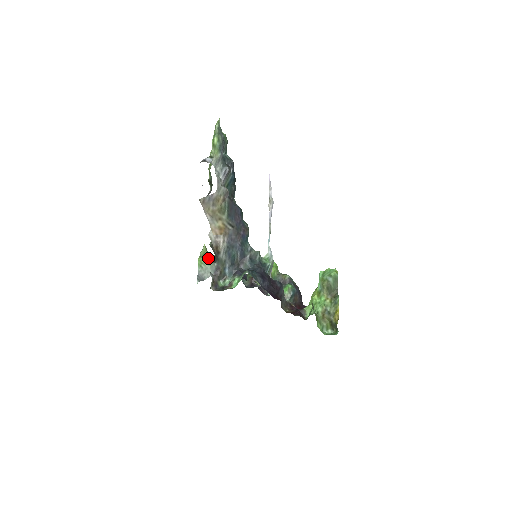
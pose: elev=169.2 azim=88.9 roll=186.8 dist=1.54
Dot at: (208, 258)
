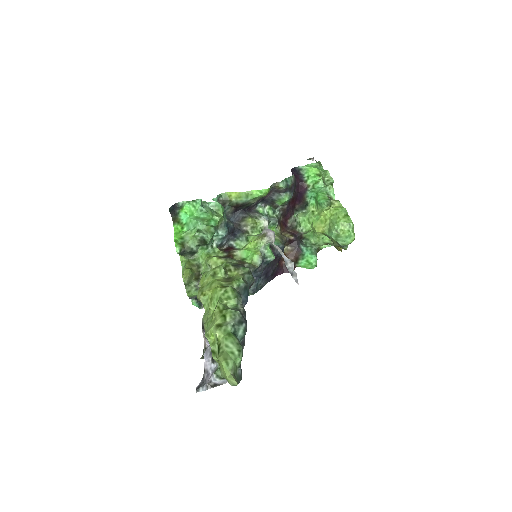
Dot at: (195, 281)
